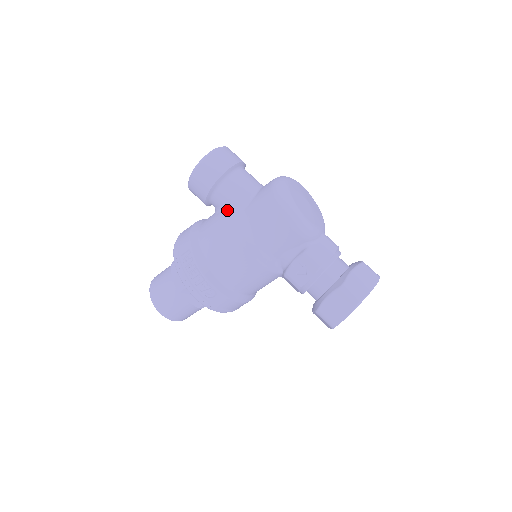
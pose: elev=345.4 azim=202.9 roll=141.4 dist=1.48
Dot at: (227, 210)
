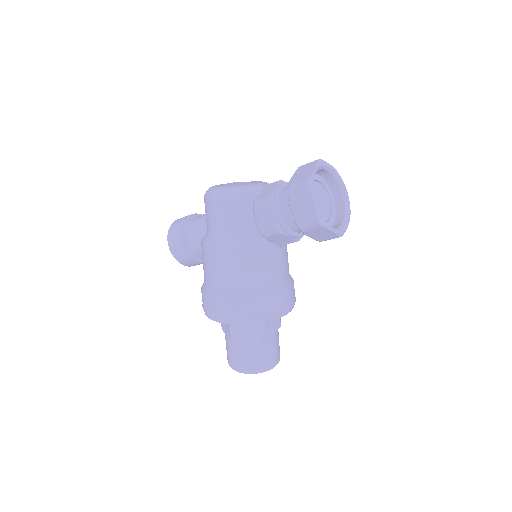
Dot at: occluded
